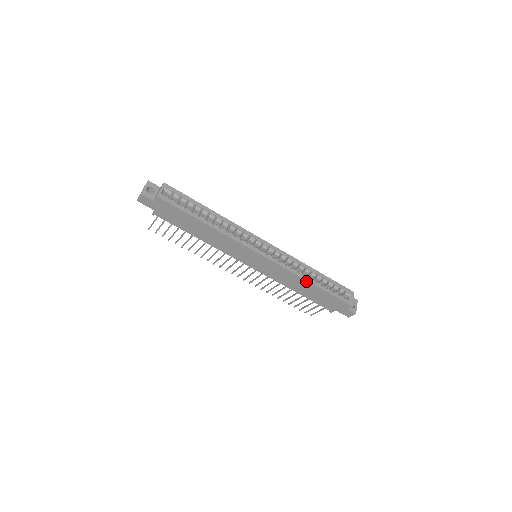
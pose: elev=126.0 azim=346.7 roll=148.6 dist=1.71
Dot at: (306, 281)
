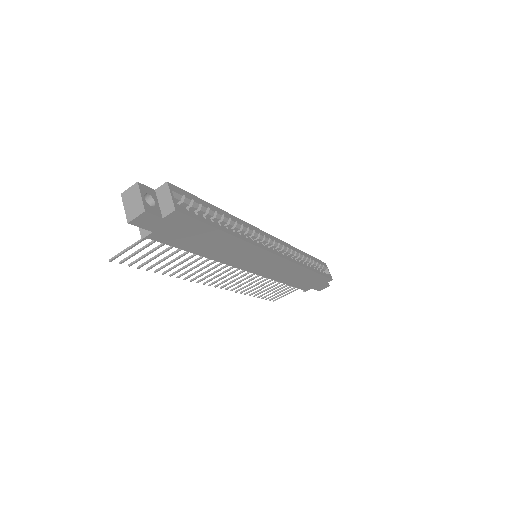
Dot at: (306, 269)
